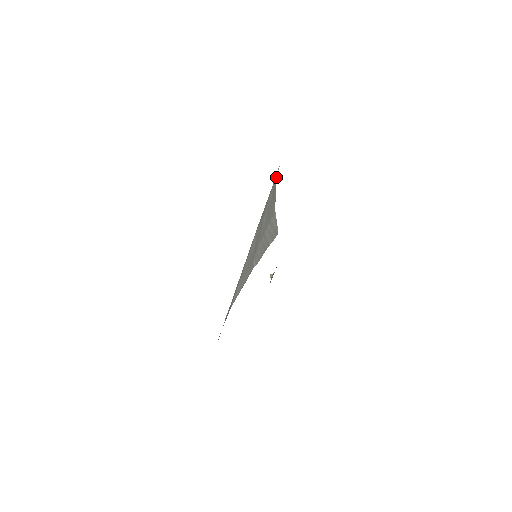
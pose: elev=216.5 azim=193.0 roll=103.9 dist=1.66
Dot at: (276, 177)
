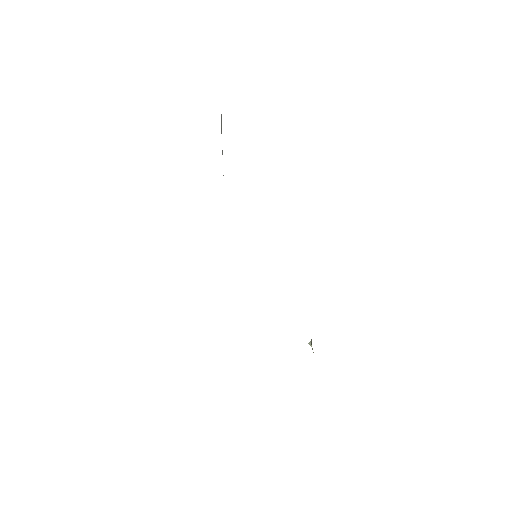
Dot at: occluded
